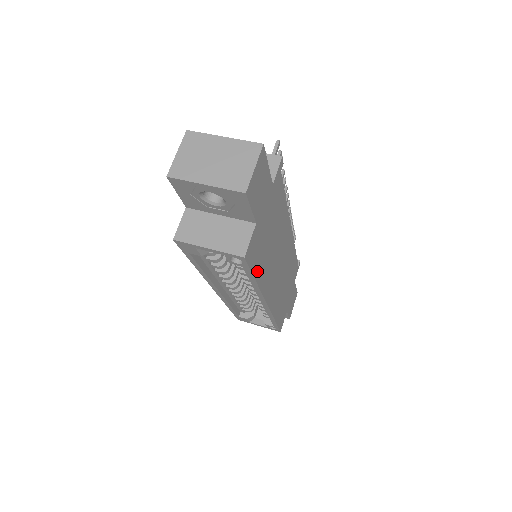
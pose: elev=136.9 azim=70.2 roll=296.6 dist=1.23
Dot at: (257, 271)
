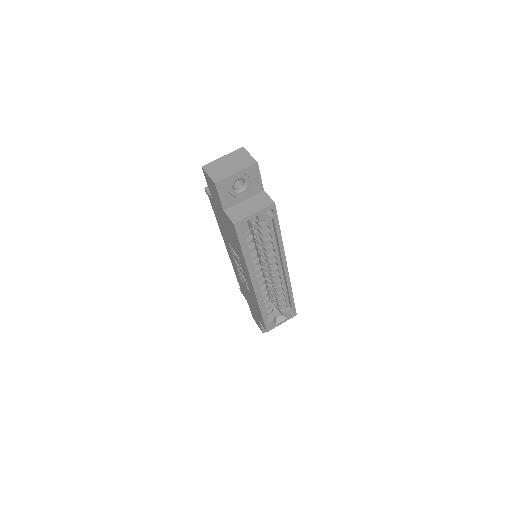
Dot at: occluded
